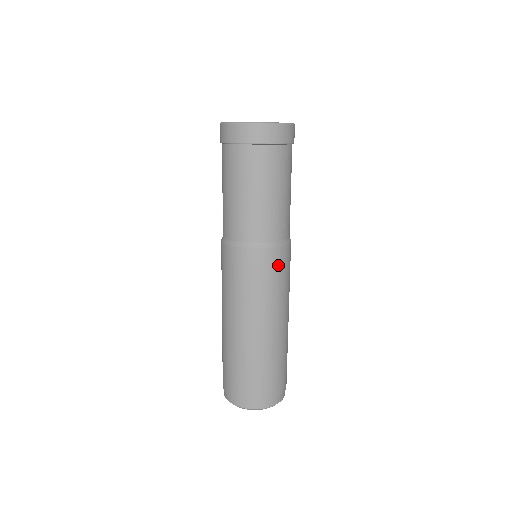
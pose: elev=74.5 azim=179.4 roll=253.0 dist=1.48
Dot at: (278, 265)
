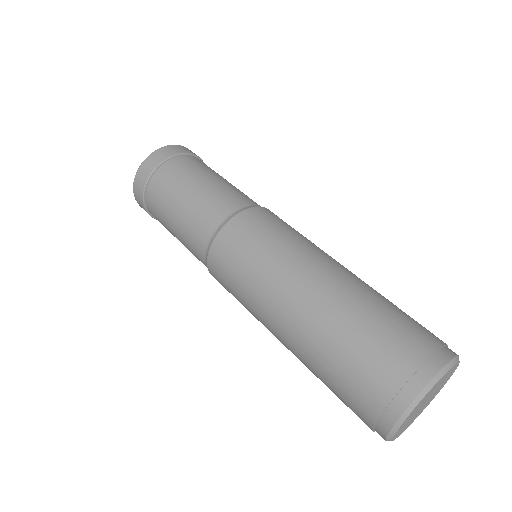
Dot at: occluded
